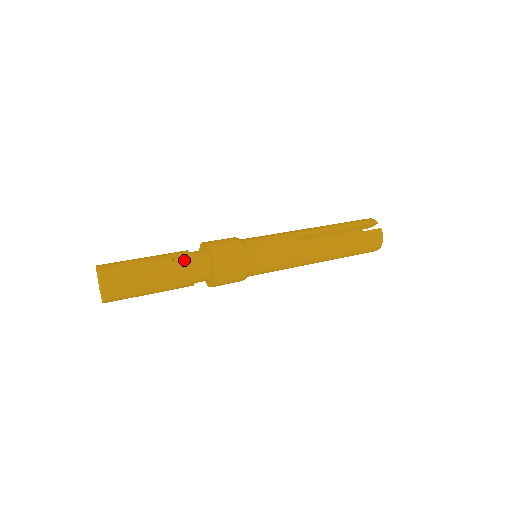
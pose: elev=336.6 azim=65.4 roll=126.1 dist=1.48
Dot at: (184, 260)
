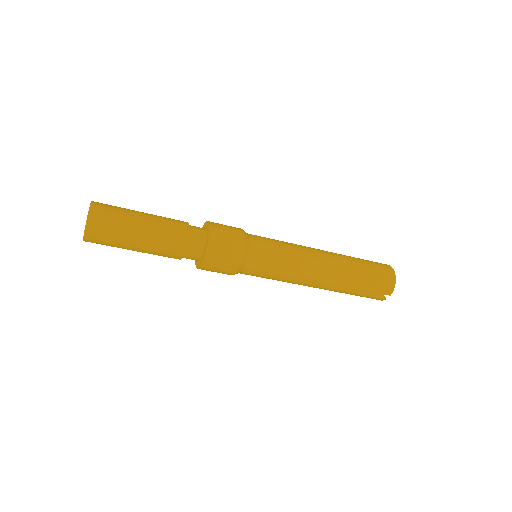
Dot at: occluded
